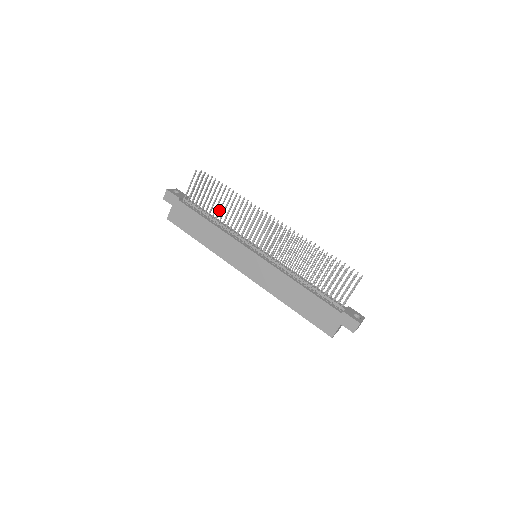
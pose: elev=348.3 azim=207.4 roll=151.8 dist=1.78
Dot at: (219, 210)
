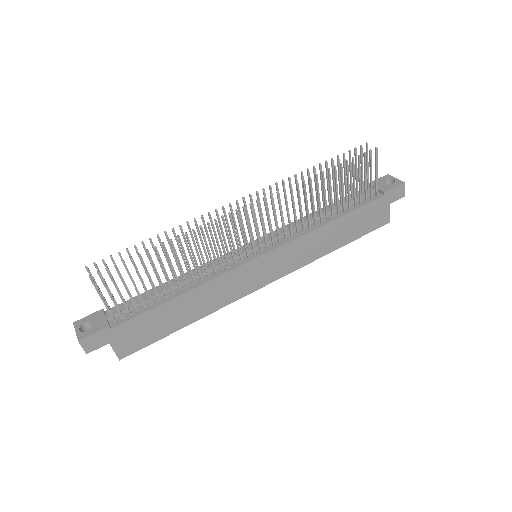
Dot at: occluded
